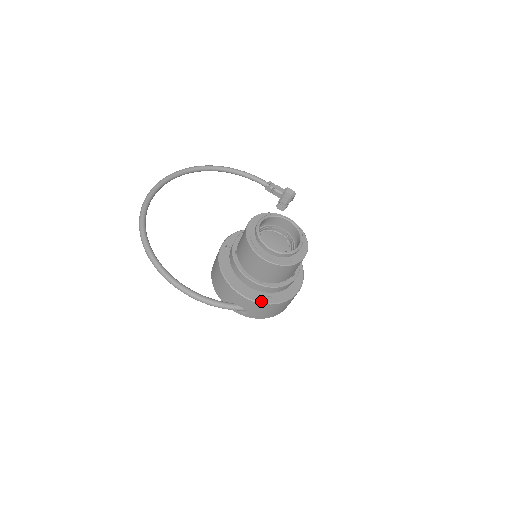
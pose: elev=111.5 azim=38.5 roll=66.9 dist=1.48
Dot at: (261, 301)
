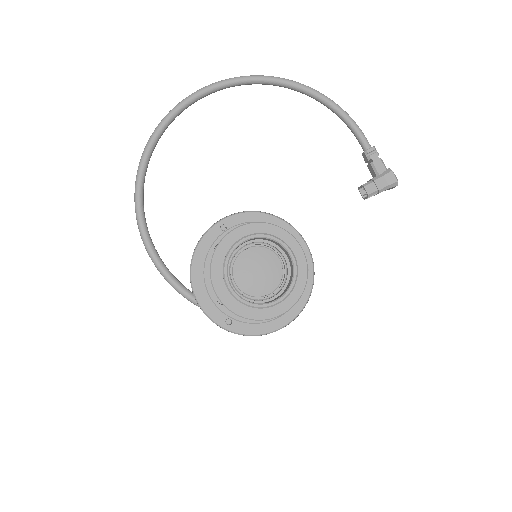
Dot at: (214, 319)
